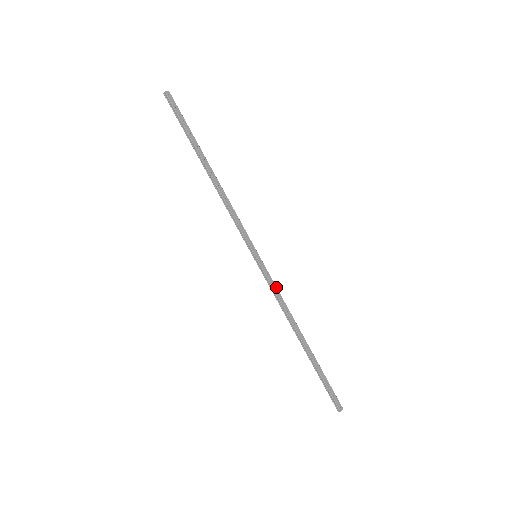
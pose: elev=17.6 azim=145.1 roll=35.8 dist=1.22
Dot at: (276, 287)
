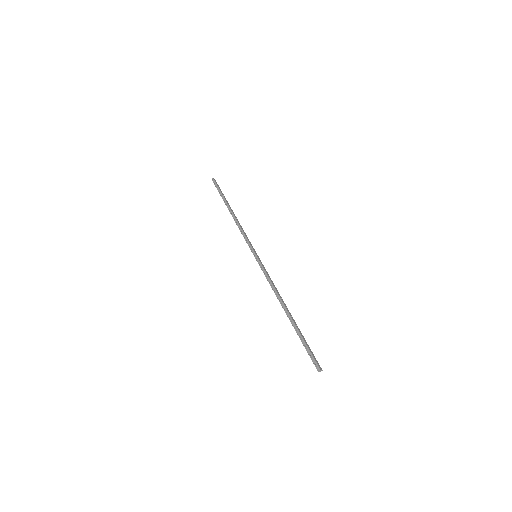
Dot at: occluded
